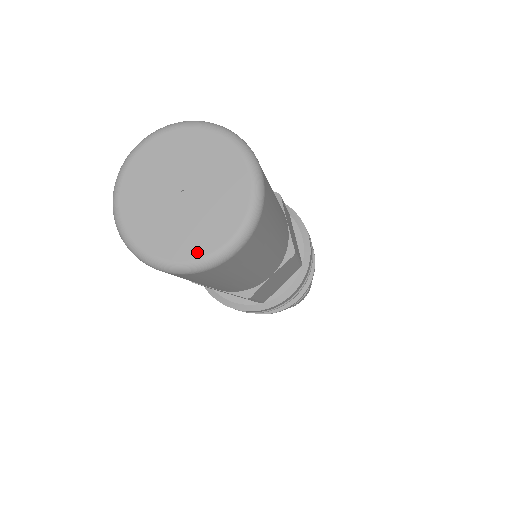
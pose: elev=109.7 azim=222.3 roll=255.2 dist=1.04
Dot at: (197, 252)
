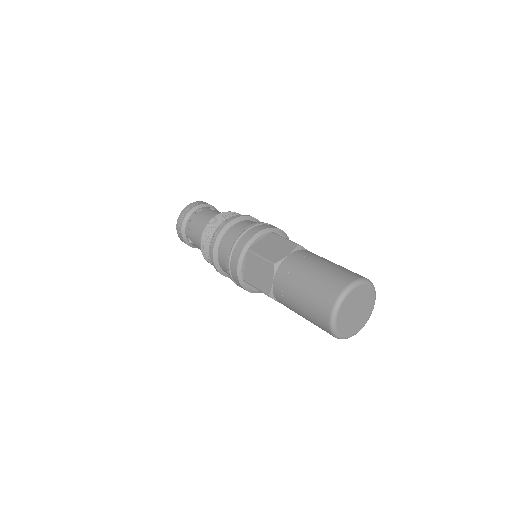
Dot at: (351, 334)
